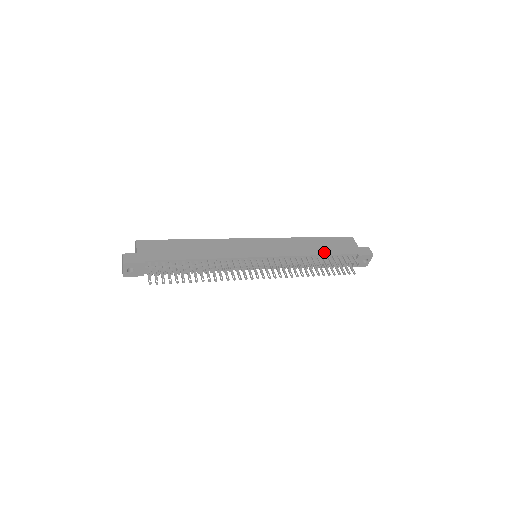
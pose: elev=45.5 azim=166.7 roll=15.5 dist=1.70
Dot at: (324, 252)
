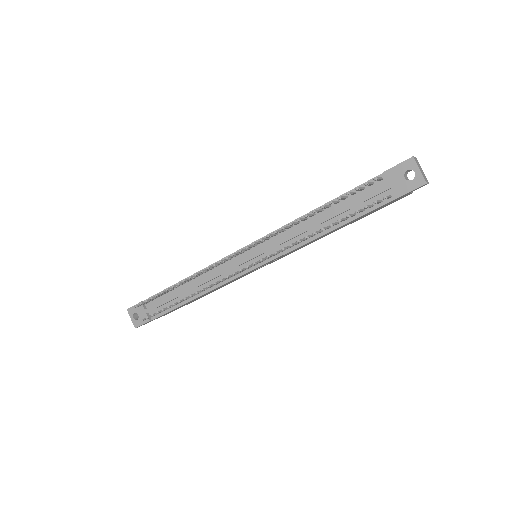
Dot at: occluded
